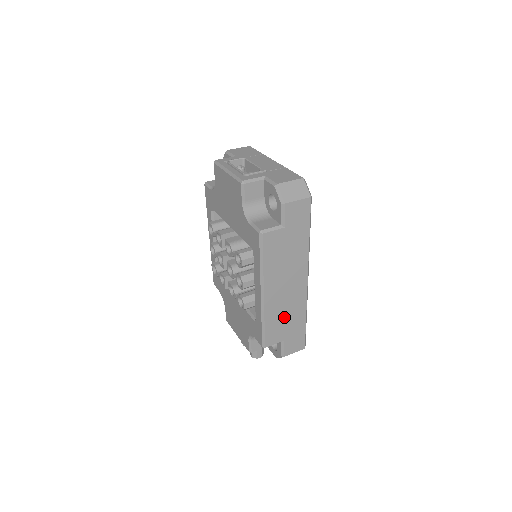
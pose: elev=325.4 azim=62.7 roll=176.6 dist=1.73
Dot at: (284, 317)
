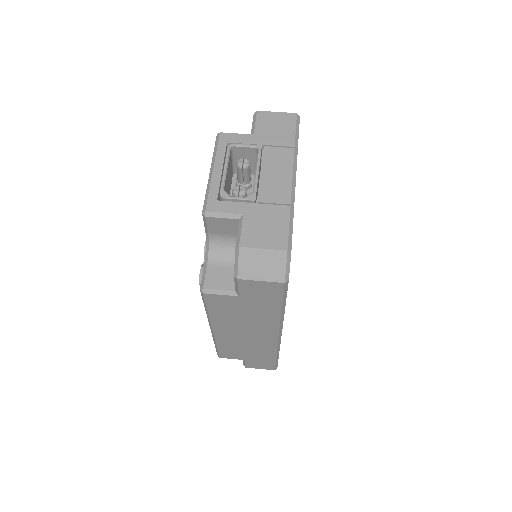
Dot at: (244, 348)
